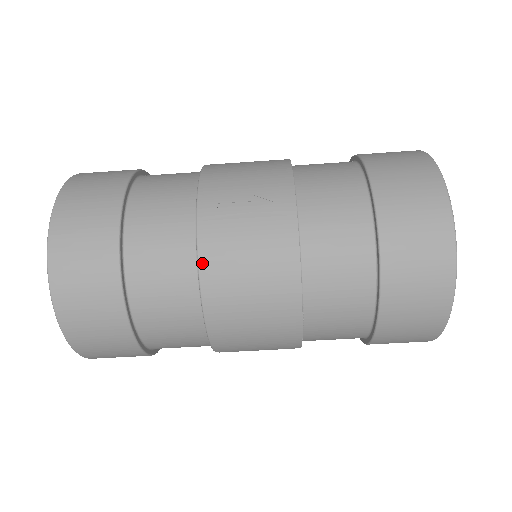
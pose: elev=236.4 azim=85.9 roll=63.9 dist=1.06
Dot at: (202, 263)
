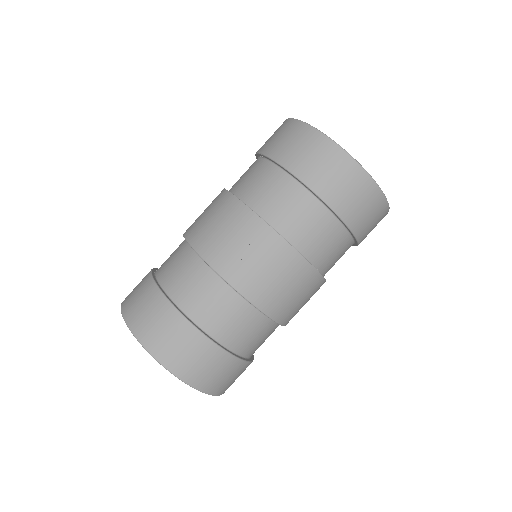
Dot at: (257, 304)
